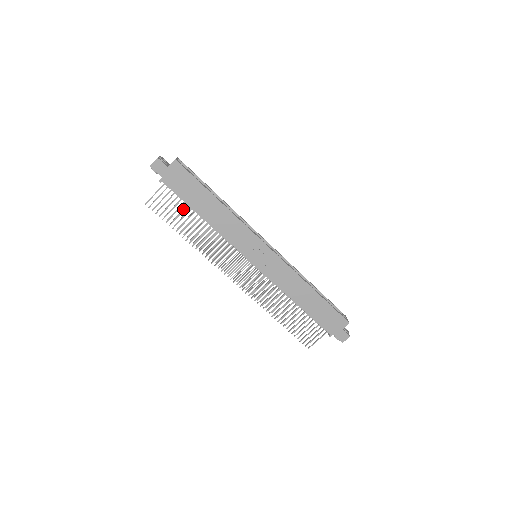
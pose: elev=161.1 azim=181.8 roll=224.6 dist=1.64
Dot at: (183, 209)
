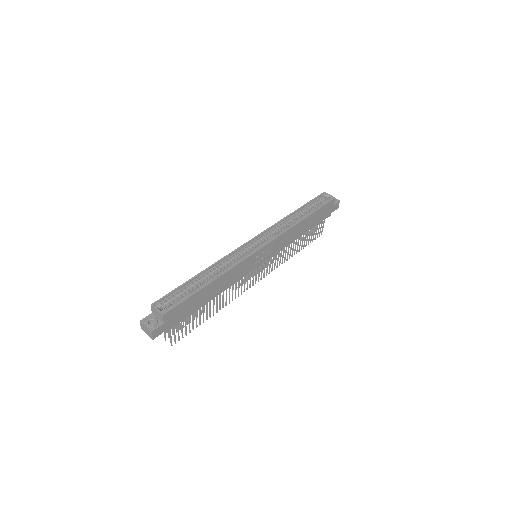
Dot at: occluded
